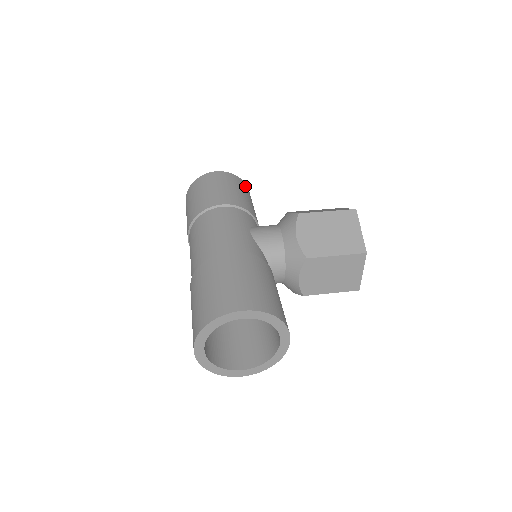
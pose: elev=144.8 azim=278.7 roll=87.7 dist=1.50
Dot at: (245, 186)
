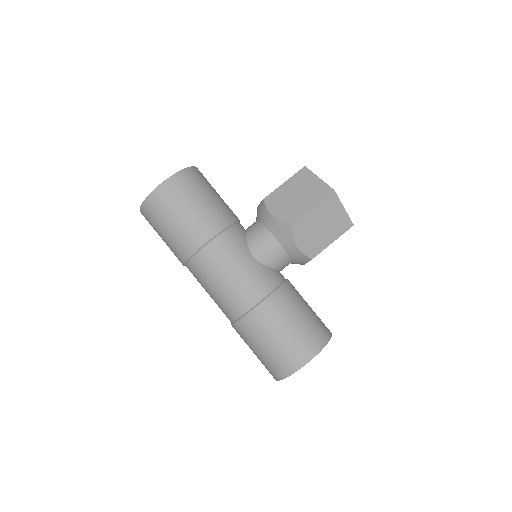
Dot at: (196, 174)
